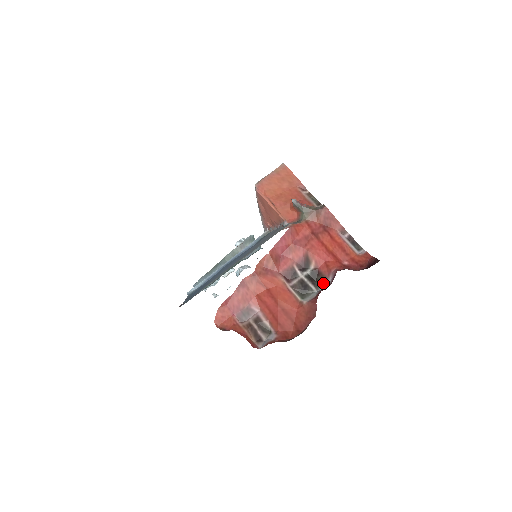
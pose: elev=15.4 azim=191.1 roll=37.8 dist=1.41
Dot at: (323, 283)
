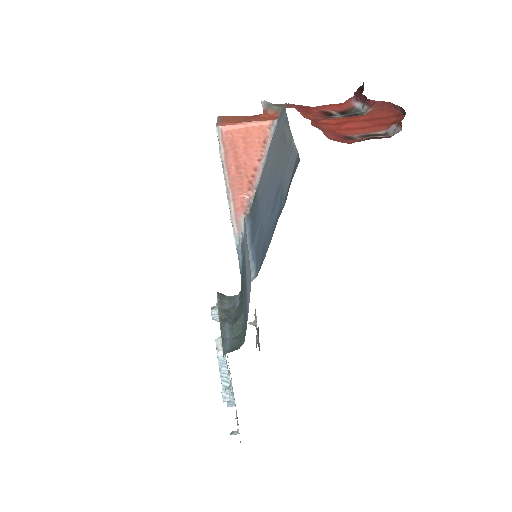
Dot at: (357, 109)
